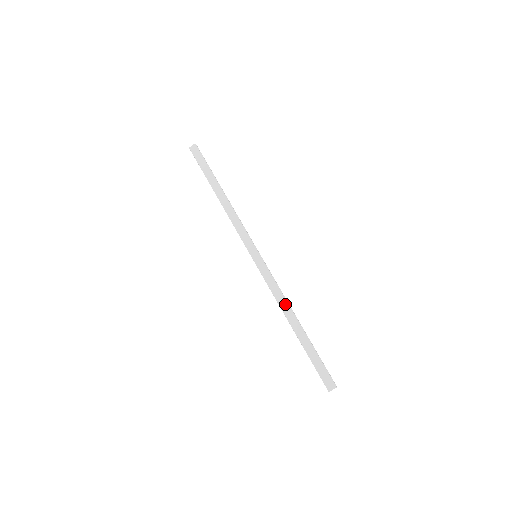
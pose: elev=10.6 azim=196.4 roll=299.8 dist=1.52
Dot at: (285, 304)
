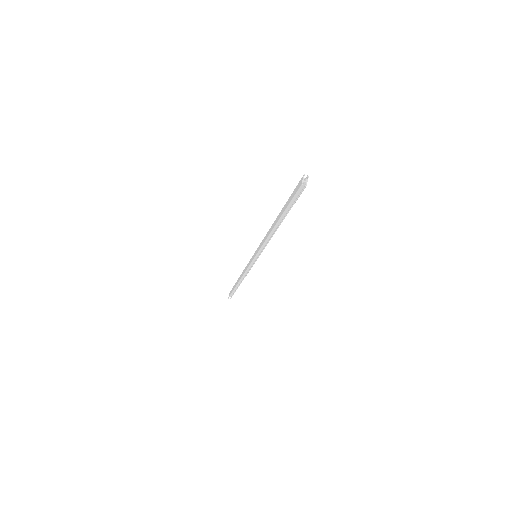
Dot at: (269, 231)
